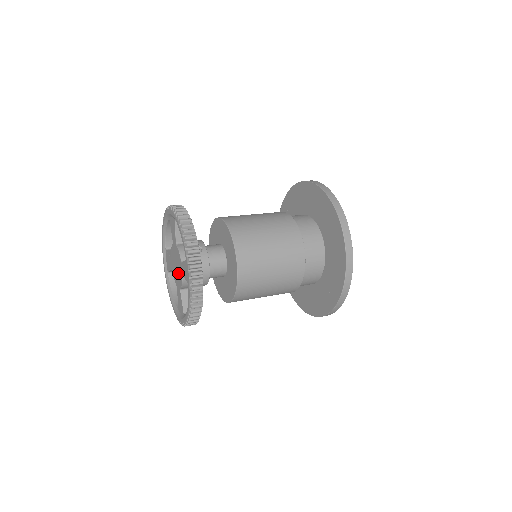
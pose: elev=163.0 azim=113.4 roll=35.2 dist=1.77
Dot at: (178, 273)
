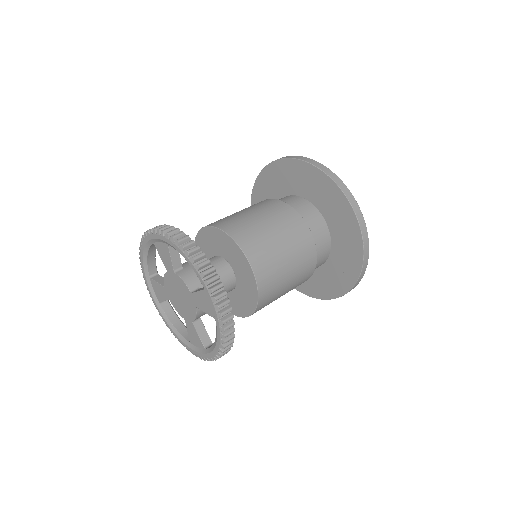
Dot at: (185, 304)
